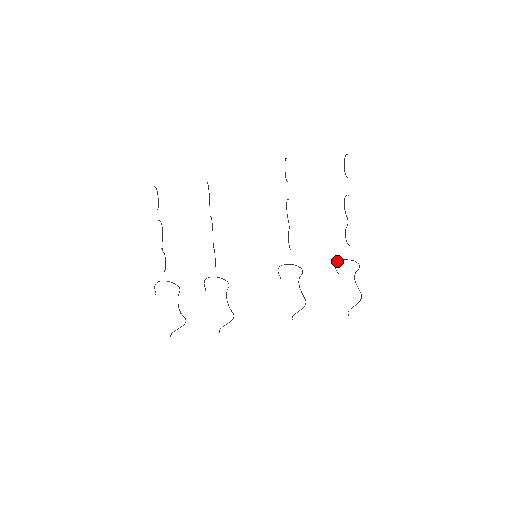
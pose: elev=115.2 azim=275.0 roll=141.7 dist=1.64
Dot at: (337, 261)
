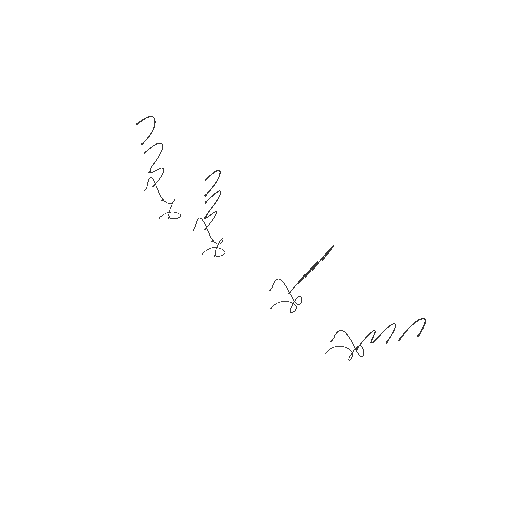
Dot at: (344, 331)
